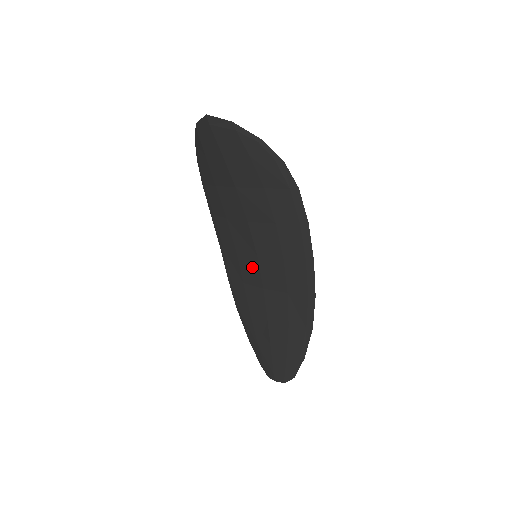
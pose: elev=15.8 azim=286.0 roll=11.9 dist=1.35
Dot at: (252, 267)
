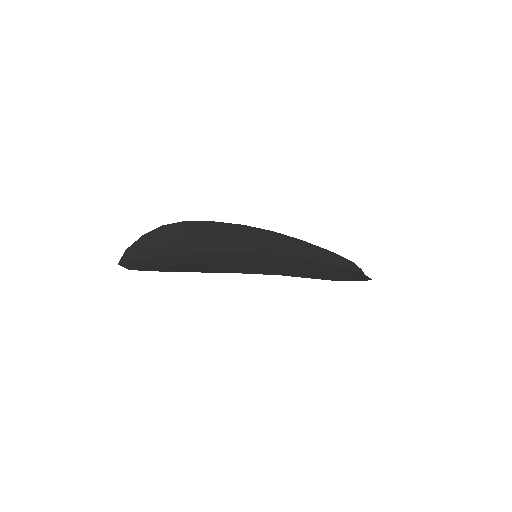
Dot at: occluded
